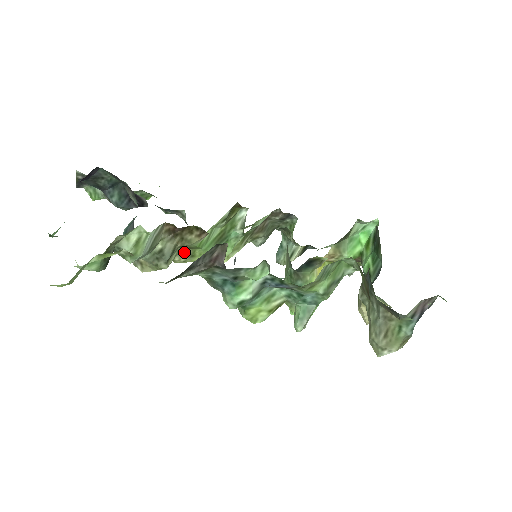
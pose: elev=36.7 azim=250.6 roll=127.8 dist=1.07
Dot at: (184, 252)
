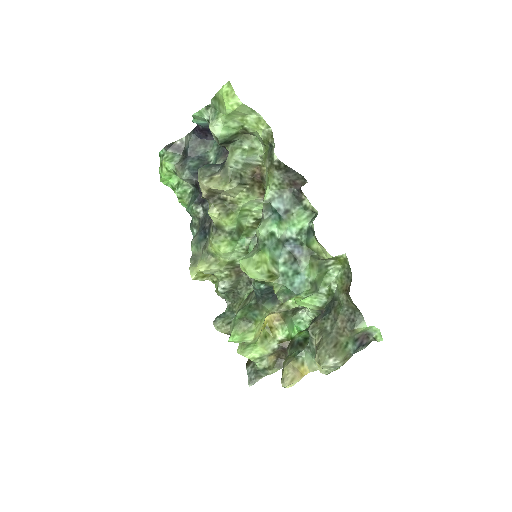
Dot at: (225, 208)
